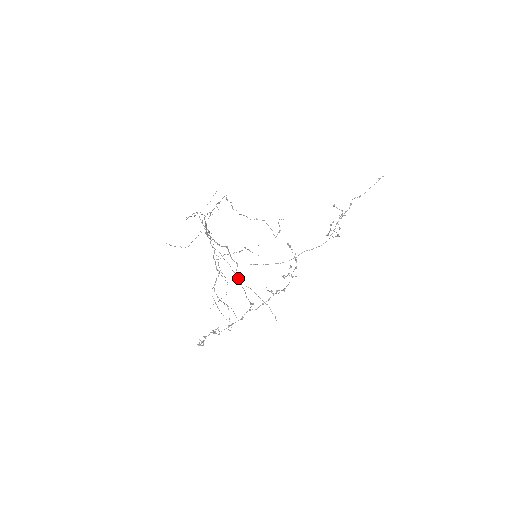
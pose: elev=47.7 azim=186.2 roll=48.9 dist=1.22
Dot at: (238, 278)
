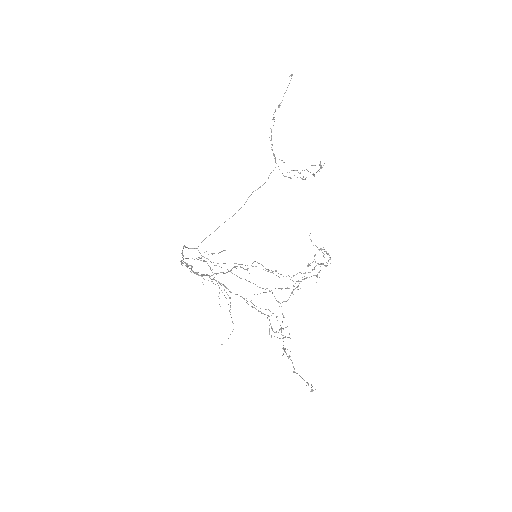
Dot at: occluded
